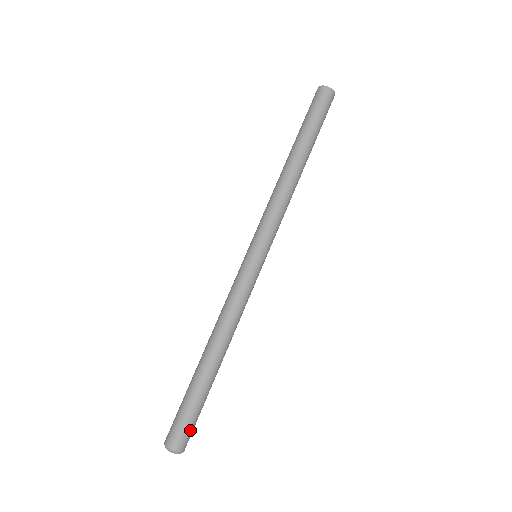
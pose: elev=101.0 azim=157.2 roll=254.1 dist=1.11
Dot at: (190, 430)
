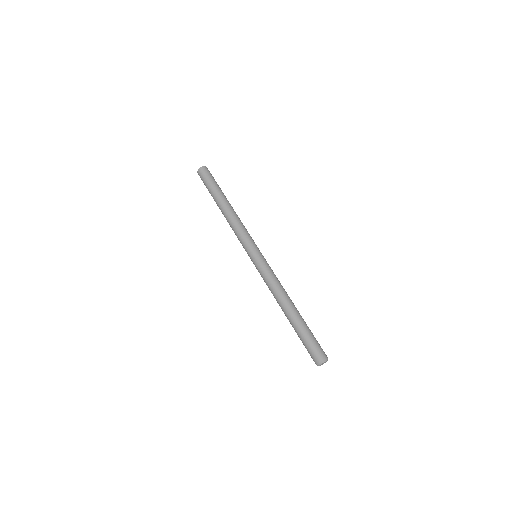
Dot at: (320, 346)
